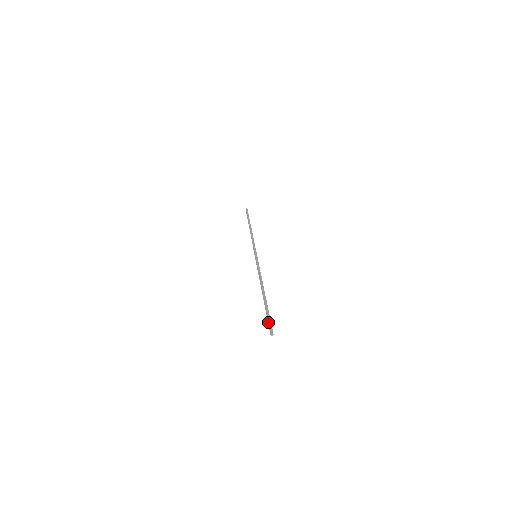
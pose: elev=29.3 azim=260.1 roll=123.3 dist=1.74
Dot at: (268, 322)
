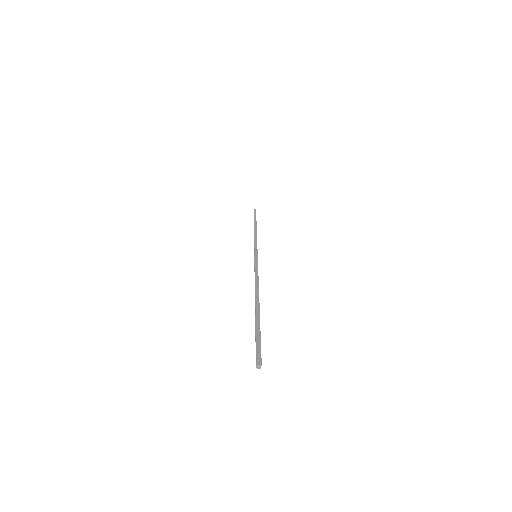
Dot at: occluded
